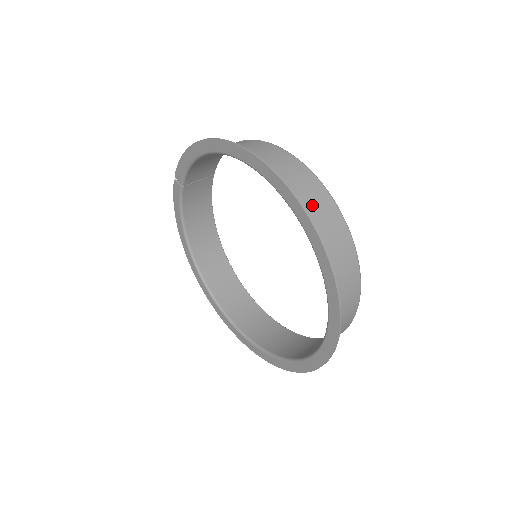
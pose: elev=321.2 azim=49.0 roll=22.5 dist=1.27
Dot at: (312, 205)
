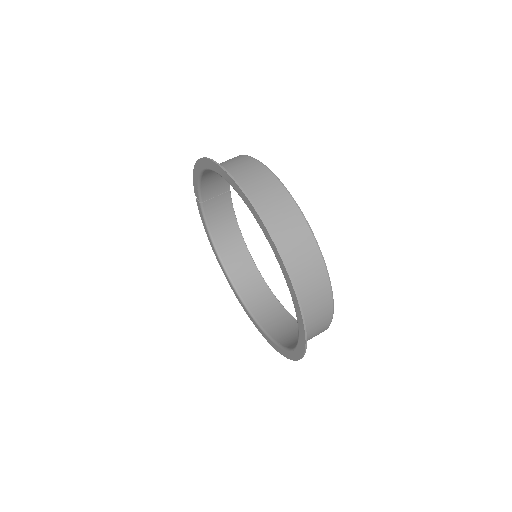
Dot at: (269, 203)
